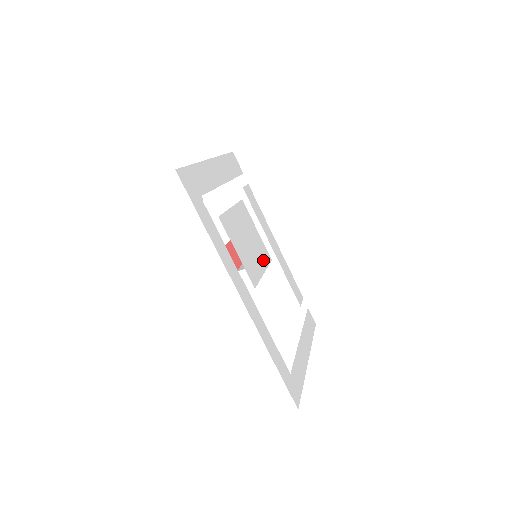
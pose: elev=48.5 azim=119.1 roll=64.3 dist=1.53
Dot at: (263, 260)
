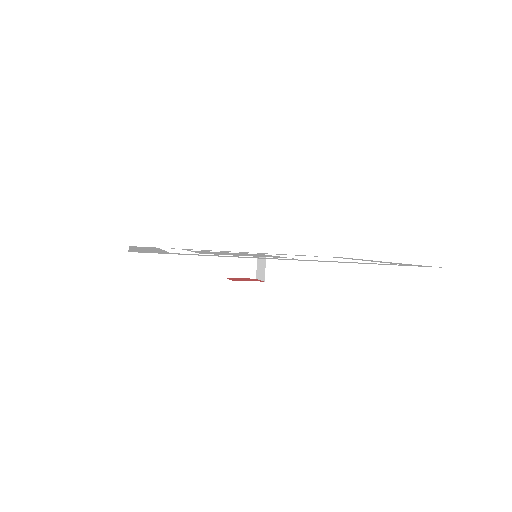
Dot at: occluded
